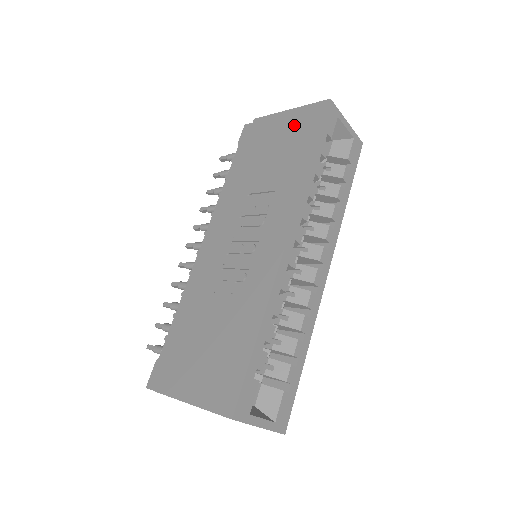
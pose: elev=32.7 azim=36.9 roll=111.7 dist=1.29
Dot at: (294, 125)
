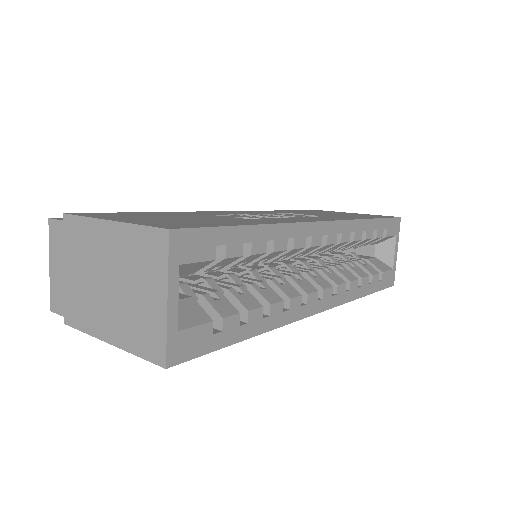
Dot at: (358, 214)
